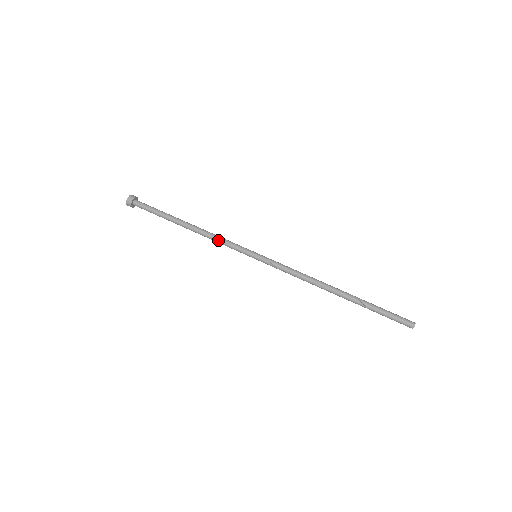
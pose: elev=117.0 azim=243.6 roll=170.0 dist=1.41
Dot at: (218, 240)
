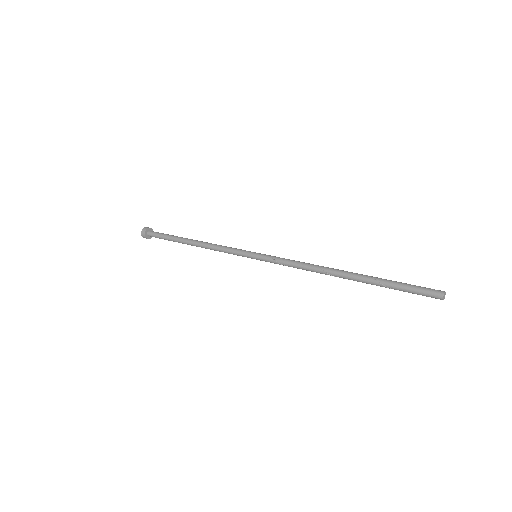
Dot at: (219, 247)
